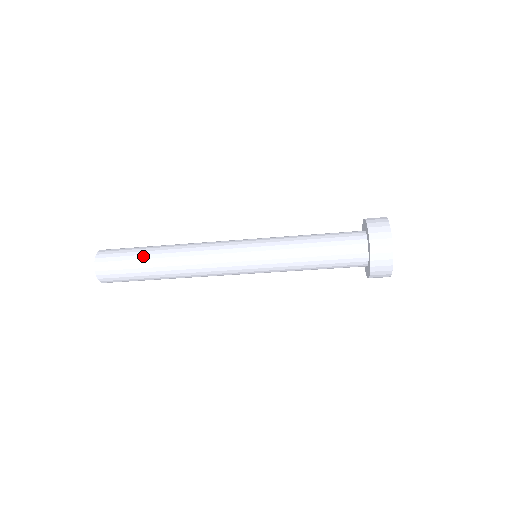
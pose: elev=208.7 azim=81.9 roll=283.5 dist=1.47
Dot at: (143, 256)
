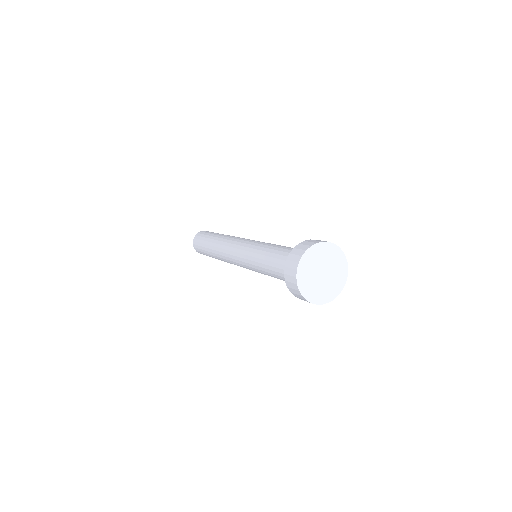
Dot at: (207, 242)
